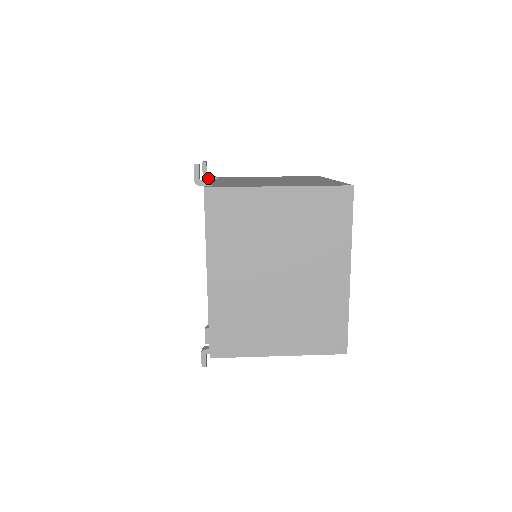
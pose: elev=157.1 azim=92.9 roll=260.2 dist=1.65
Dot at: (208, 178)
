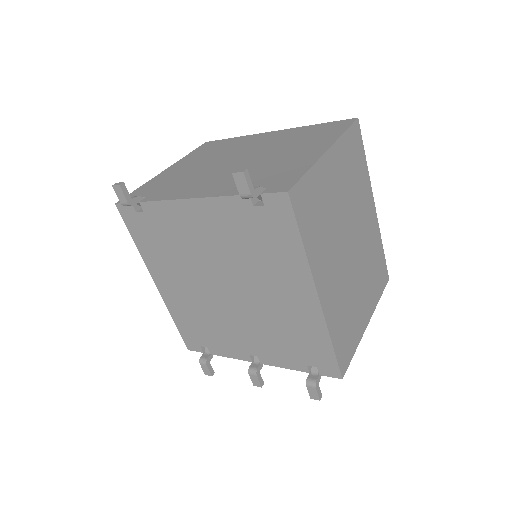
Dot at: (135, 203)
